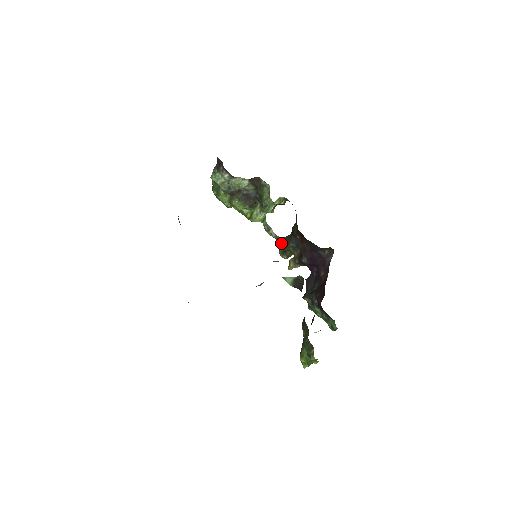
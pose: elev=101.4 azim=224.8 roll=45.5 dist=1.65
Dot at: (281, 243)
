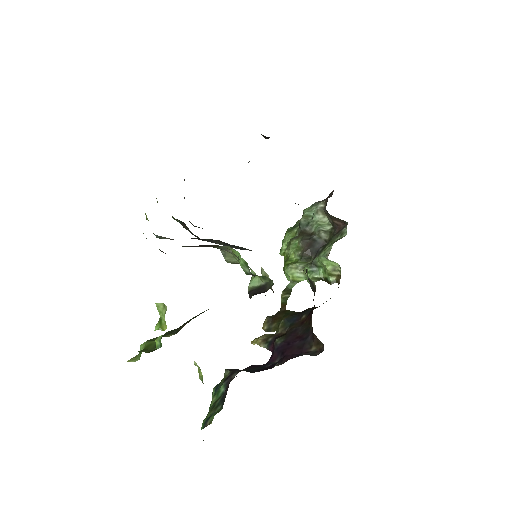
Dot at: (281, 312)
